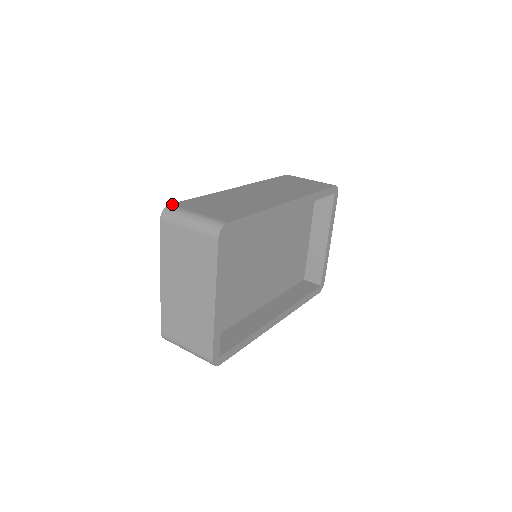
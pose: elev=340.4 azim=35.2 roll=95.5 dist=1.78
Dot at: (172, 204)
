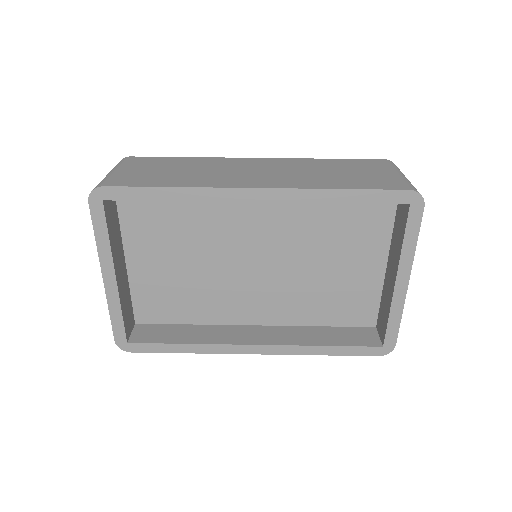
Dot at: (131, 157)
